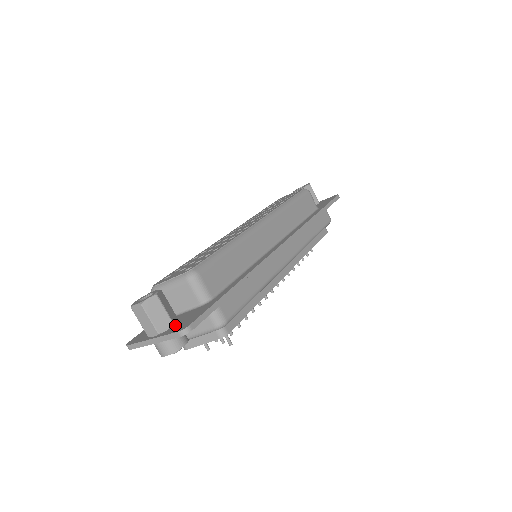
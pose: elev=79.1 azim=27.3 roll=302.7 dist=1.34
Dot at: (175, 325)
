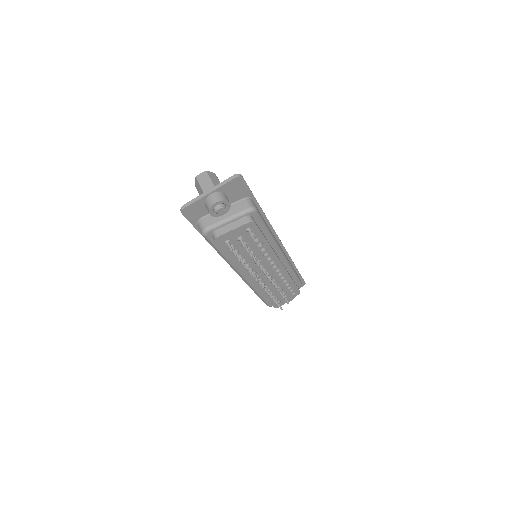
Dot at: (225, 190)
